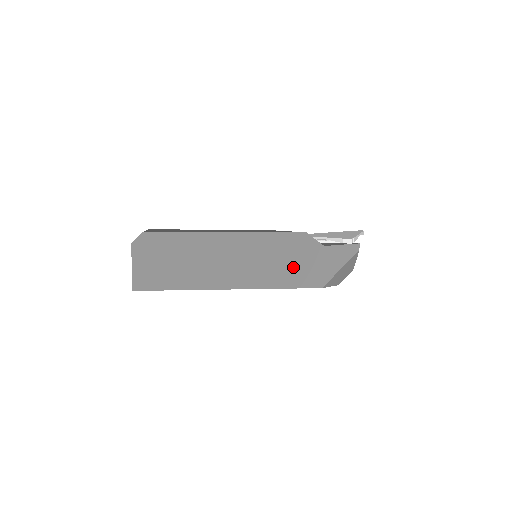
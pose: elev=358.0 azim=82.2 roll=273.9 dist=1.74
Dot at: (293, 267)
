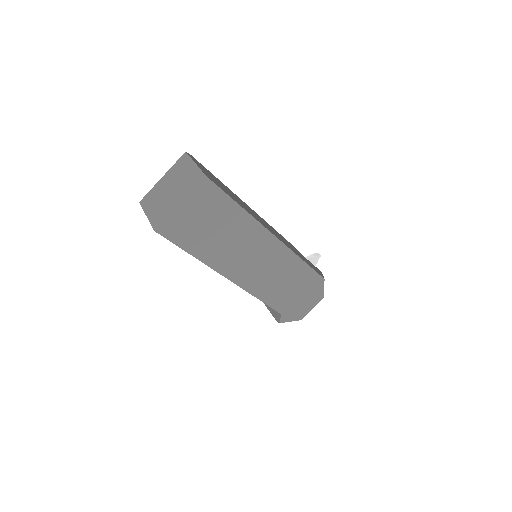
Dot at: (299, 254)
